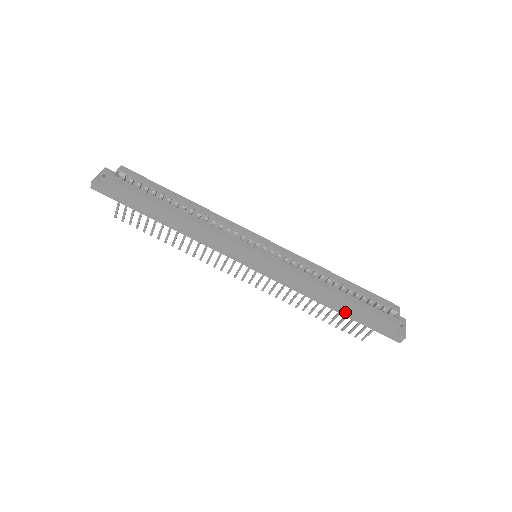
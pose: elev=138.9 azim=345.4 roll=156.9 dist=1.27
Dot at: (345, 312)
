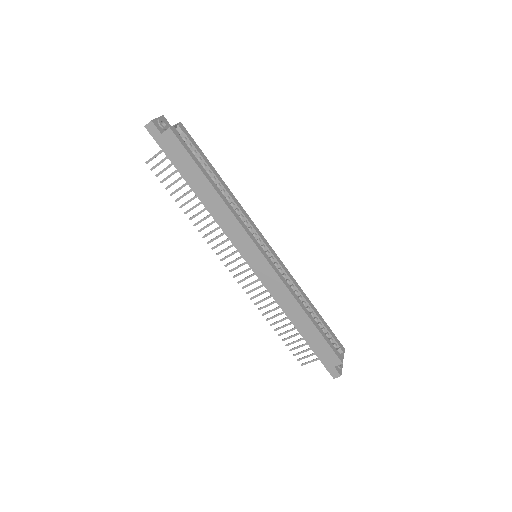
Dot at: (305, 335)
